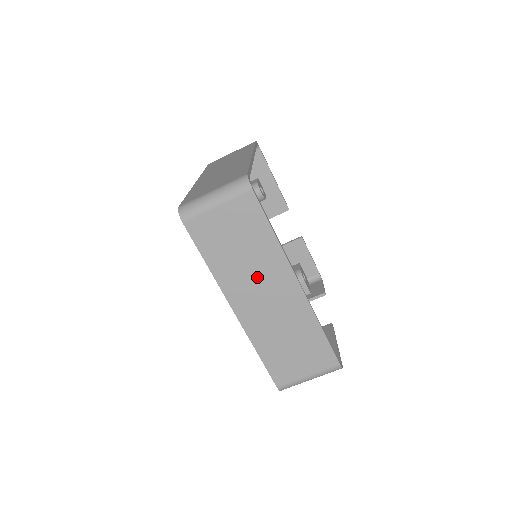
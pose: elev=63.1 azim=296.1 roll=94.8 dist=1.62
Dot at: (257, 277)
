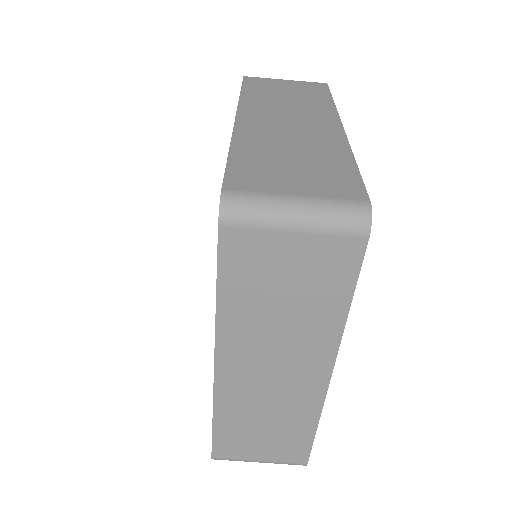
Dot at: (280, 345)
